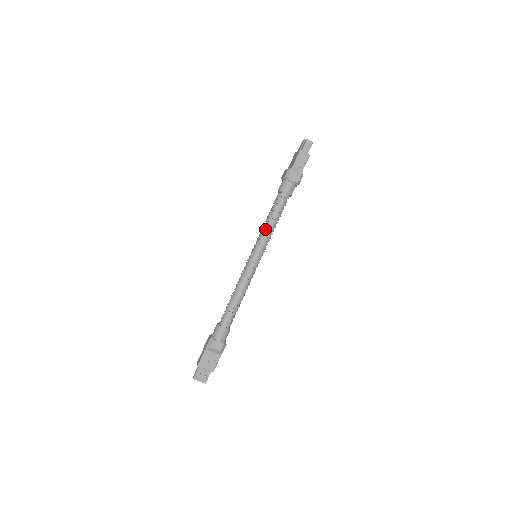
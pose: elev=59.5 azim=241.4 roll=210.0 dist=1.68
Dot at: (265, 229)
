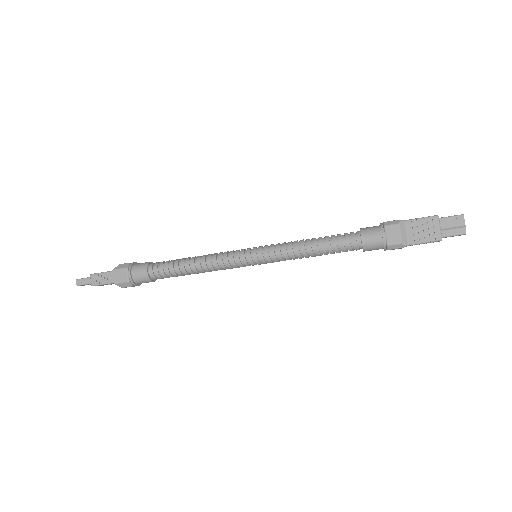
Dot at: (297, 256)
